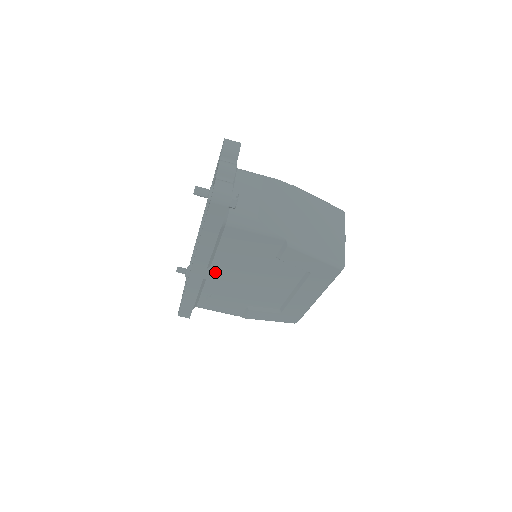
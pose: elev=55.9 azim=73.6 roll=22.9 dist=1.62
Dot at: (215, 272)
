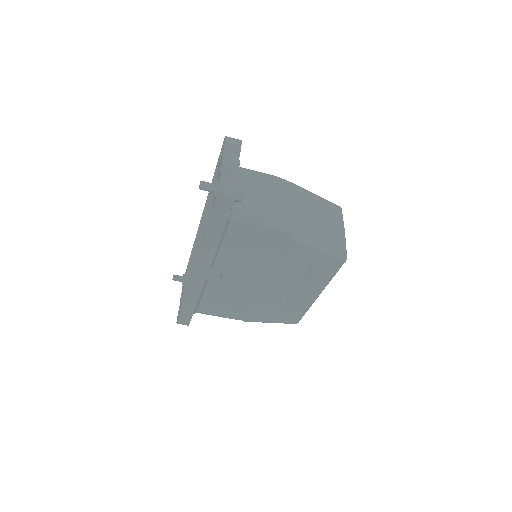
Dot at: (218, 272)
